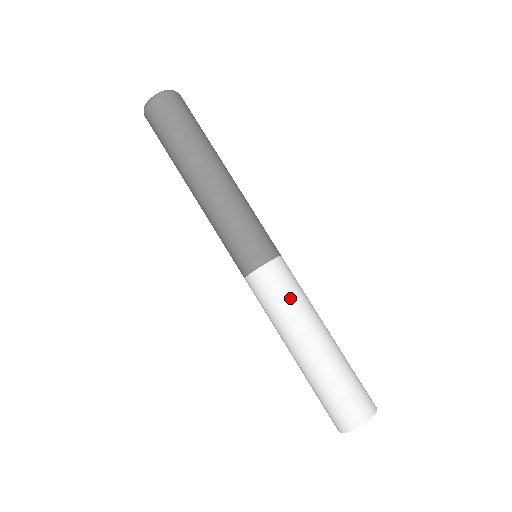
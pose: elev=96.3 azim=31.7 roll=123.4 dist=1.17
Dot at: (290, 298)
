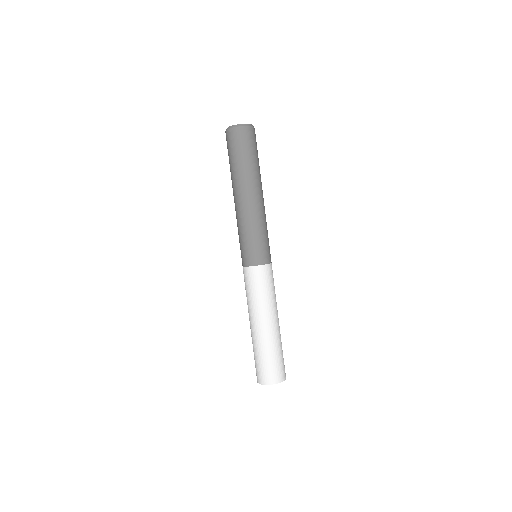
Dot at: (267, 292)
